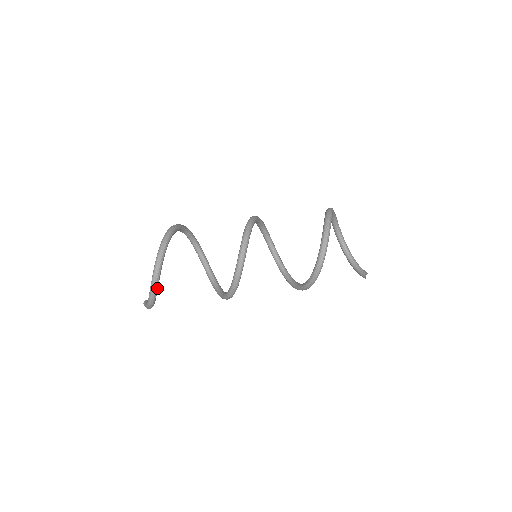
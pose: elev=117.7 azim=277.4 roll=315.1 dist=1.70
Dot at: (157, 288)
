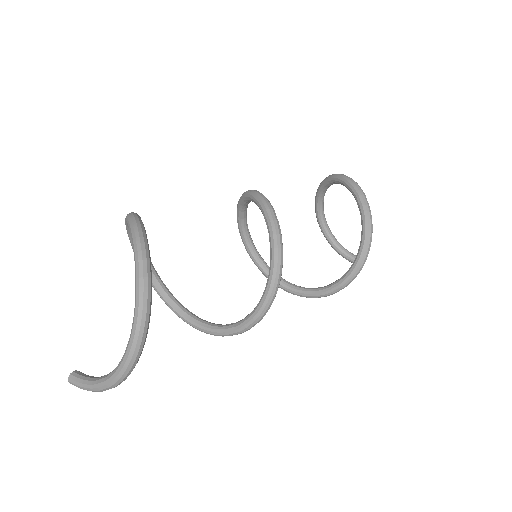
Dot at: (139, 354)
